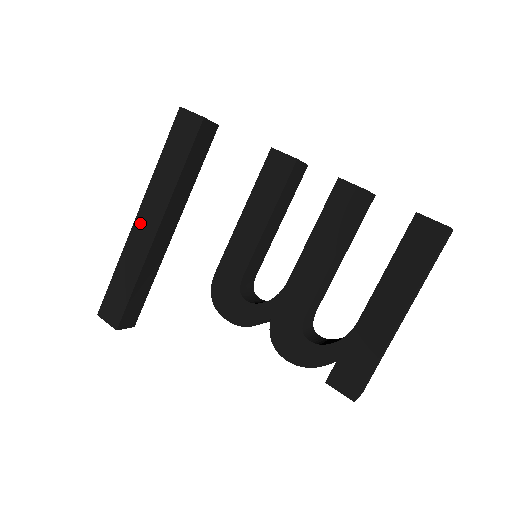
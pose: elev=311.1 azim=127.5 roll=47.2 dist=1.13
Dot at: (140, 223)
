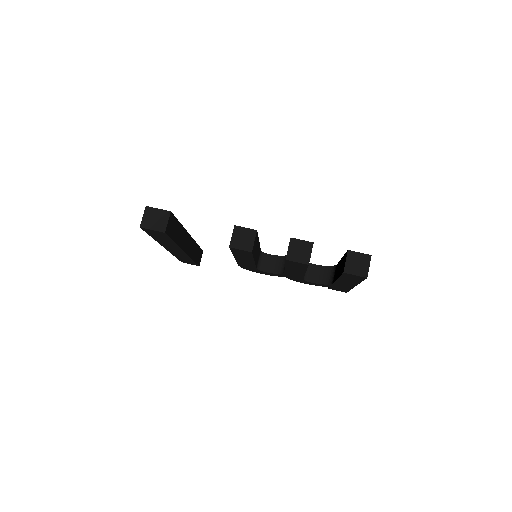
Dot at: occluded
